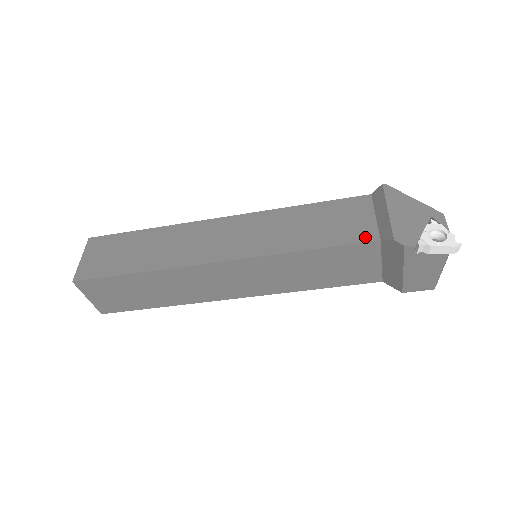
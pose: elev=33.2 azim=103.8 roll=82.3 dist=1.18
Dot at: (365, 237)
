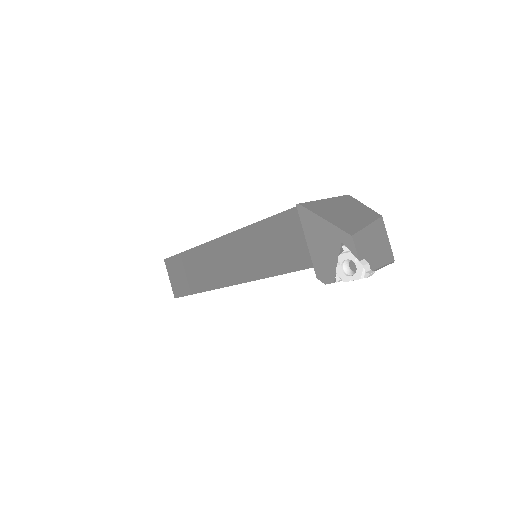
Dot at: (303, 264)
